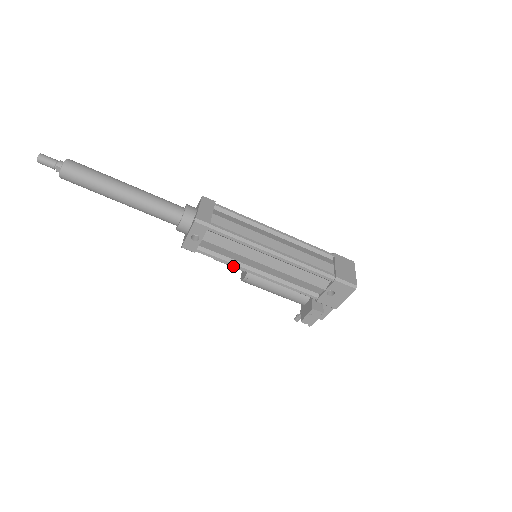
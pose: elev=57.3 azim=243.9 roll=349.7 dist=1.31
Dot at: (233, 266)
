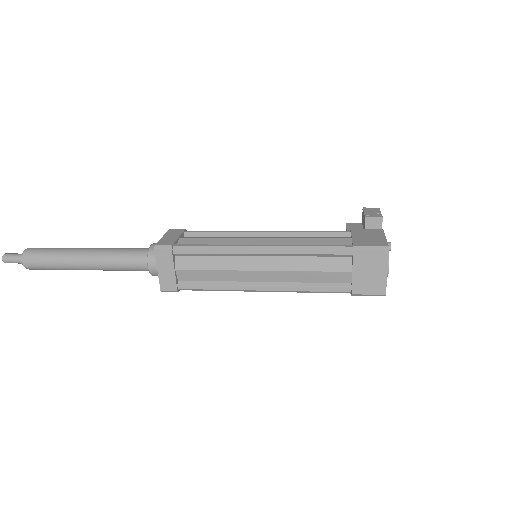
Dot at: occluded
